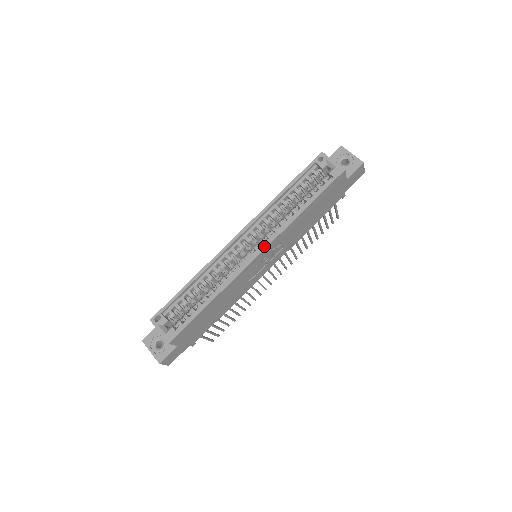
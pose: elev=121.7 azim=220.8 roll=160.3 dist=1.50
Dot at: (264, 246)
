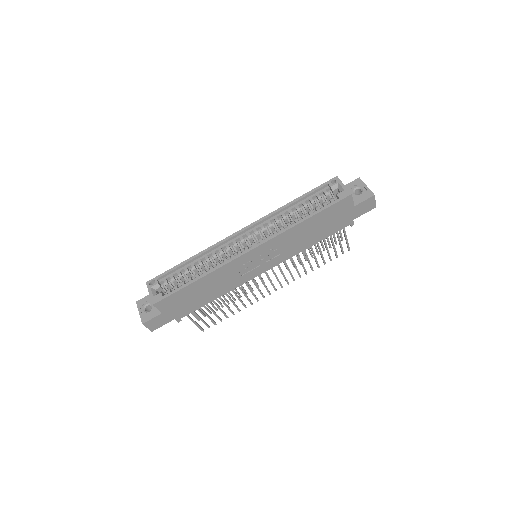
Dot at: (260, 243)
